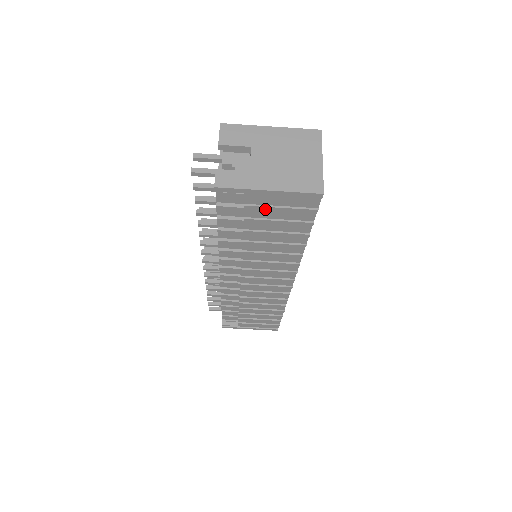
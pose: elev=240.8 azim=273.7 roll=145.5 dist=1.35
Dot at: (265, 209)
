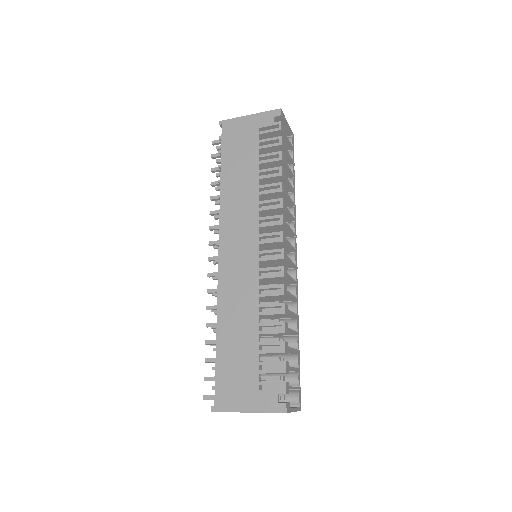
Dot at: occluded
